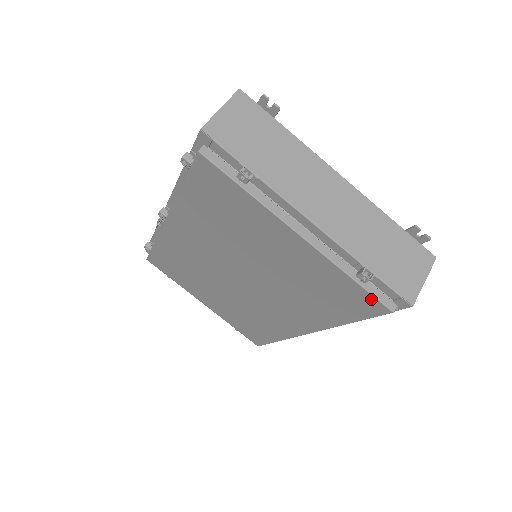
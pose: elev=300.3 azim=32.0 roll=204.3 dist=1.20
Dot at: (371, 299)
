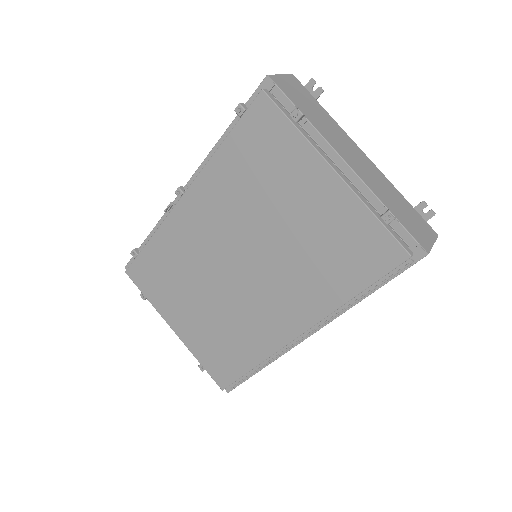
Dot at: (391, 243)
